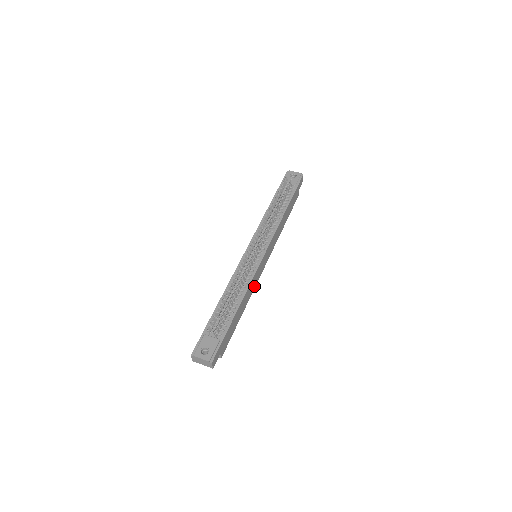
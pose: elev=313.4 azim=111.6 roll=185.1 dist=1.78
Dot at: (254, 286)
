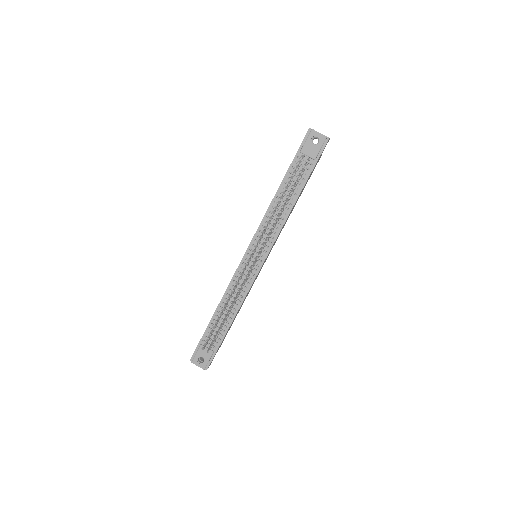
Dot at: (252, 285)
